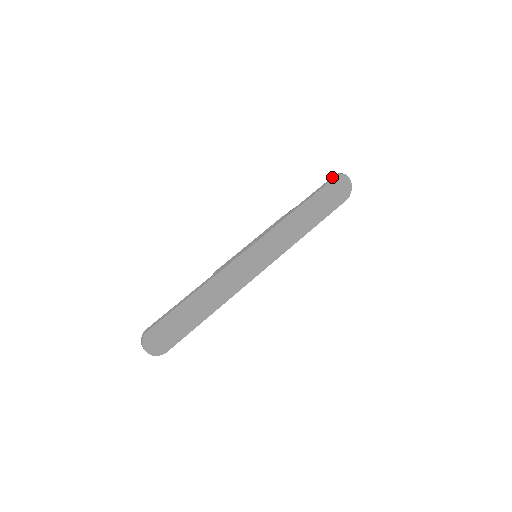
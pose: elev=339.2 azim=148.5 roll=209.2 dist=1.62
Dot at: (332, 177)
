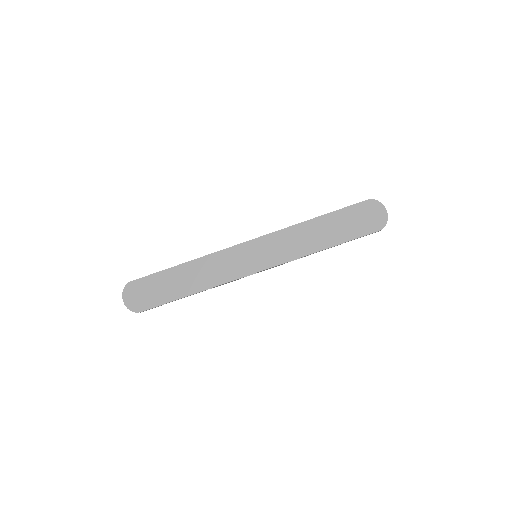
Dot at: (362, 201)
